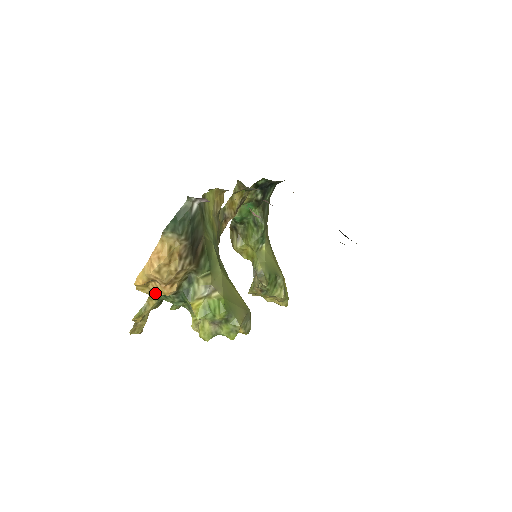
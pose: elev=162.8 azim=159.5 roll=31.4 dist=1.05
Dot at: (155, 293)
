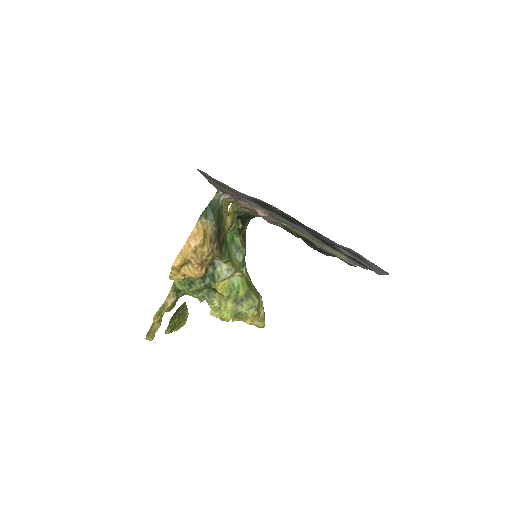
Dot at: (175, 290)
